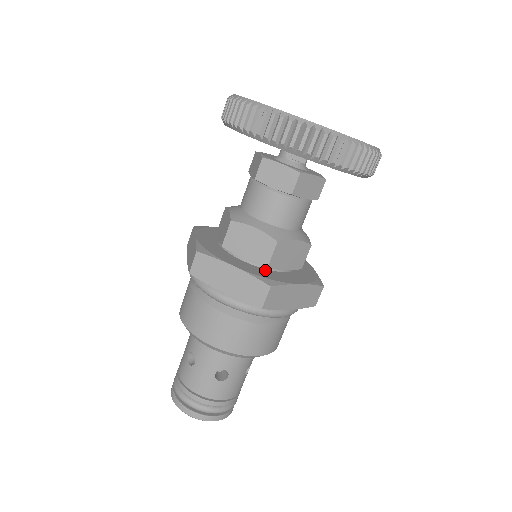
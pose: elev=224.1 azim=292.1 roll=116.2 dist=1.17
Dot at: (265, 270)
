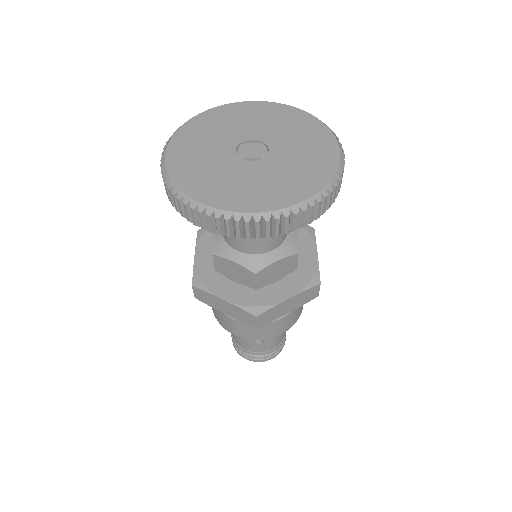
Dot at: (256, 289)
